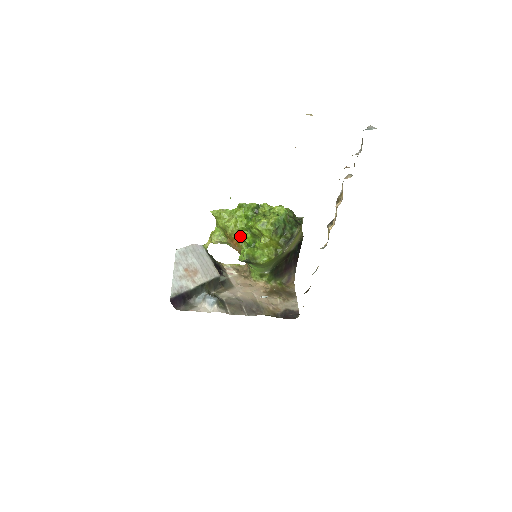
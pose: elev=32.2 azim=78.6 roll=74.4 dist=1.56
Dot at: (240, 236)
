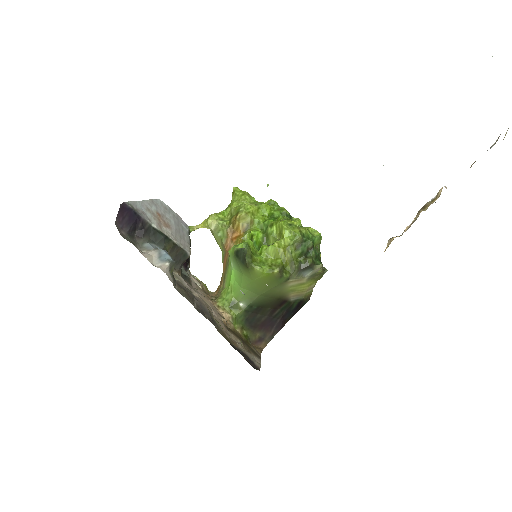
Dot at: (249, 229)
